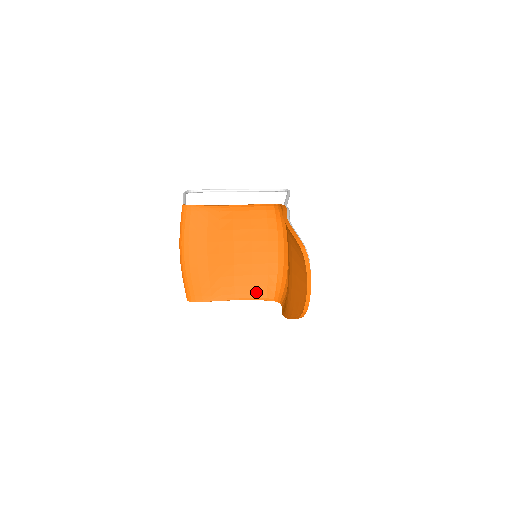
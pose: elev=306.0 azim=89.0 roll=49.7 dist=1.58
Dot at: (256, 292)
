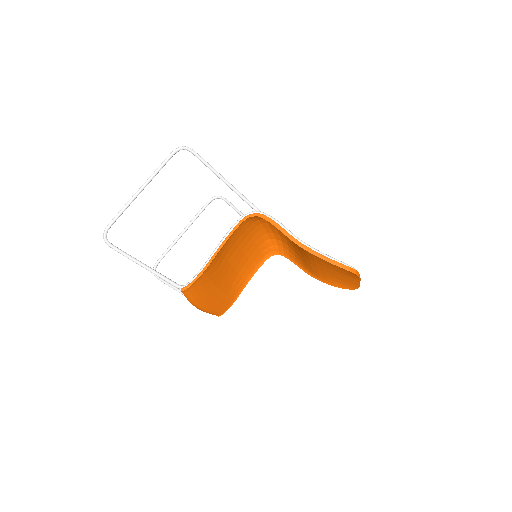
Dot at: (257, 263)
